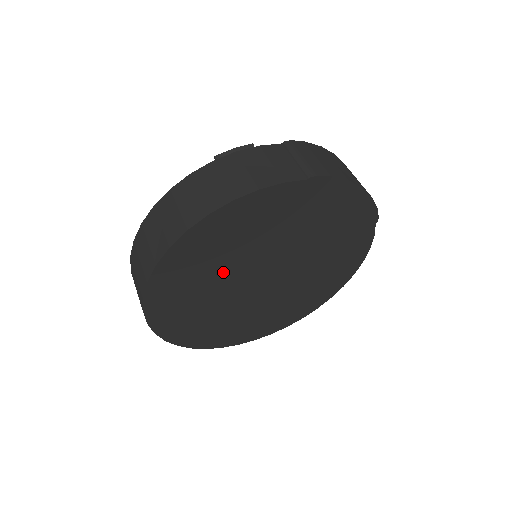
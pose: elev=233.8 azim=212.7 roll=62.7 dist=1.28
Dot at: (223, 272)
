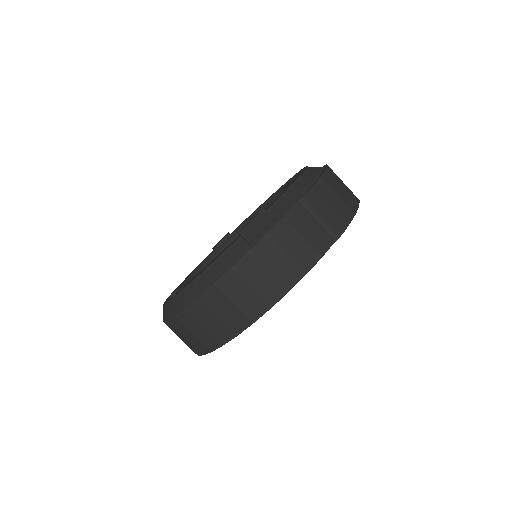
Dot at: occluded
